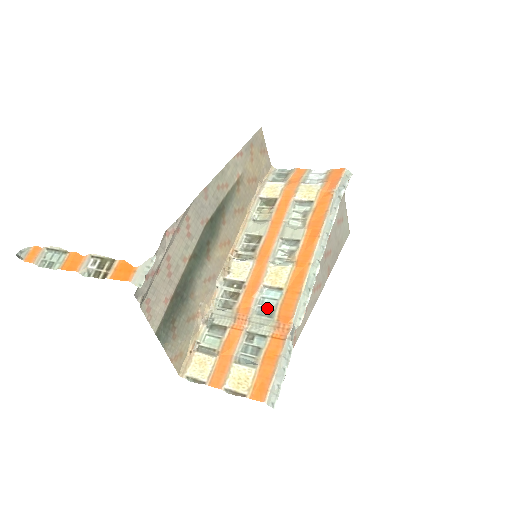
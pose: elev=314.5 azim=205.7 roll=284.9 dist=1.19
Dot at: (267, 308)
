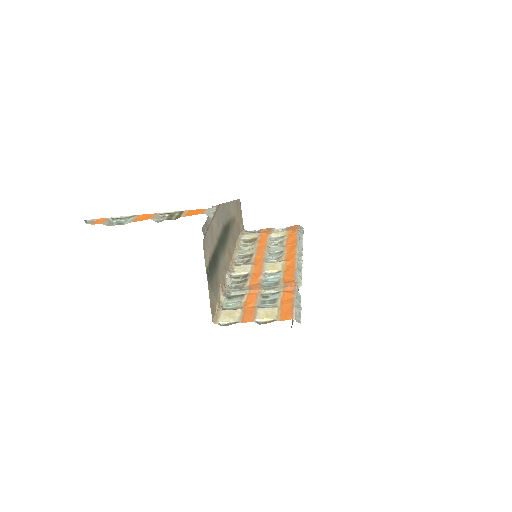
Dot at: (272, 282)
